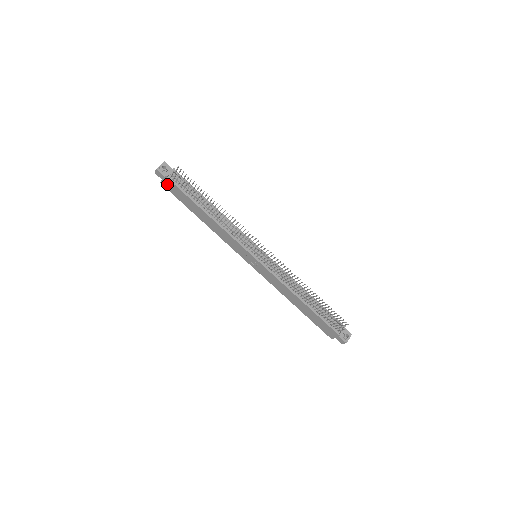
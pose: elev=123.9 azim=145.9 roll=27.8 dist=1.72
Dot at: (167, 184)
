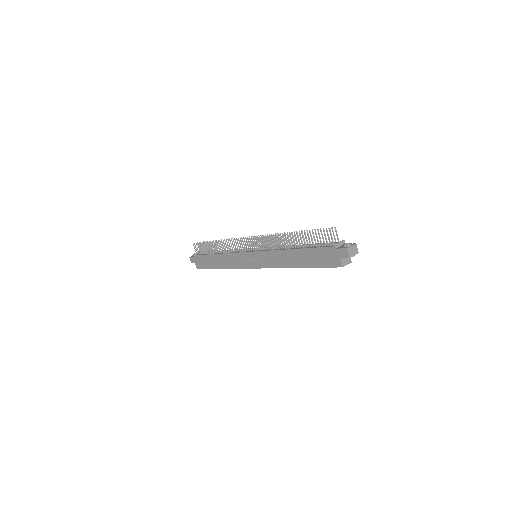
Dot at: (198, 263)
